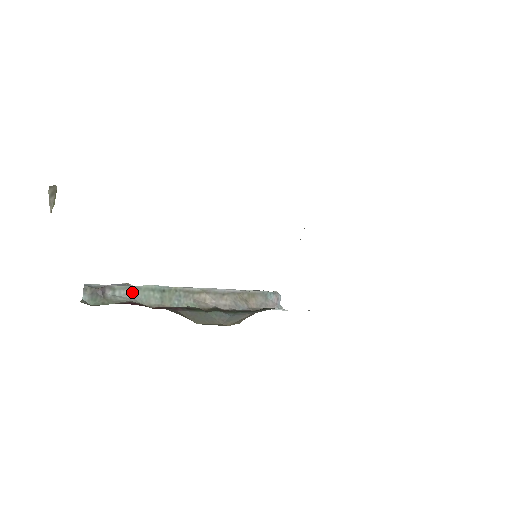
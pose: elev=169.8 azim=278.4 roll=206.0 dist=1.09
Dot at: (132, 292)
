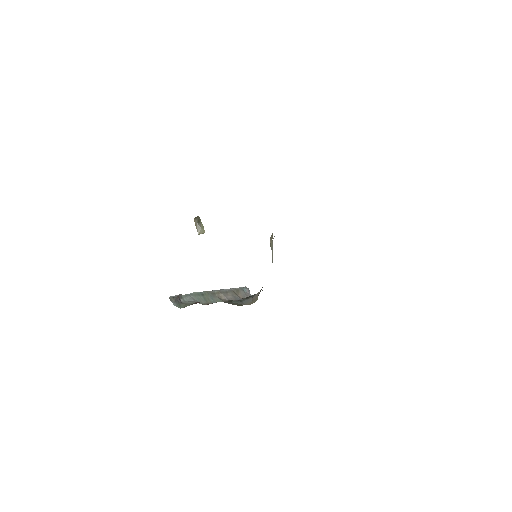
Dot at: (191, 297)
